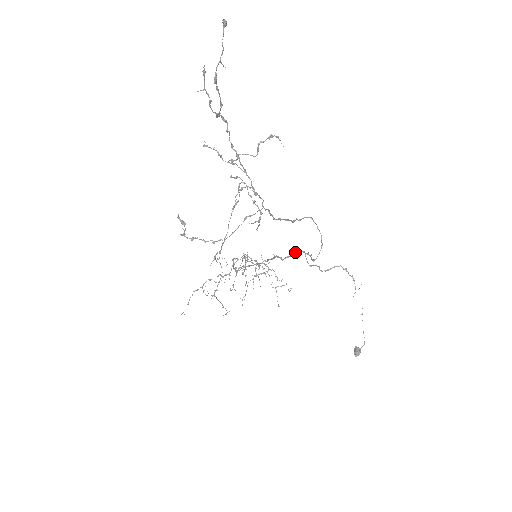
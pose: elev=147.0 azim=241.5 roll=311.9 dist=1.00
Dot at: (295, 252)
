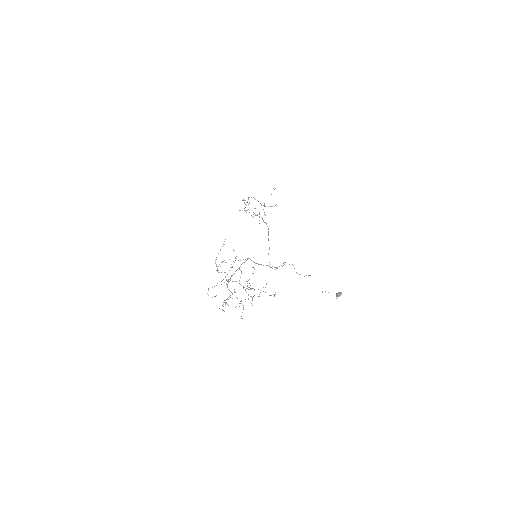
Dot at: occluded
